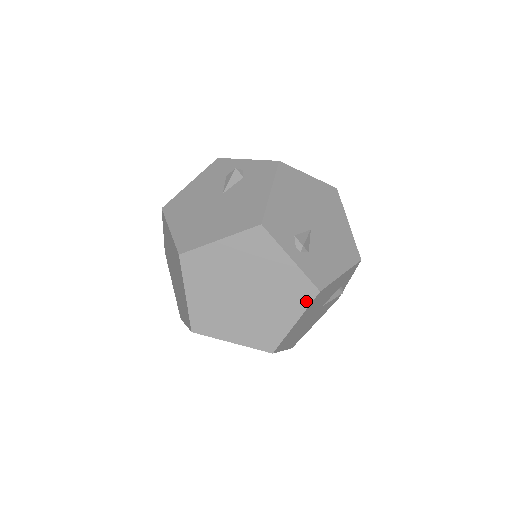
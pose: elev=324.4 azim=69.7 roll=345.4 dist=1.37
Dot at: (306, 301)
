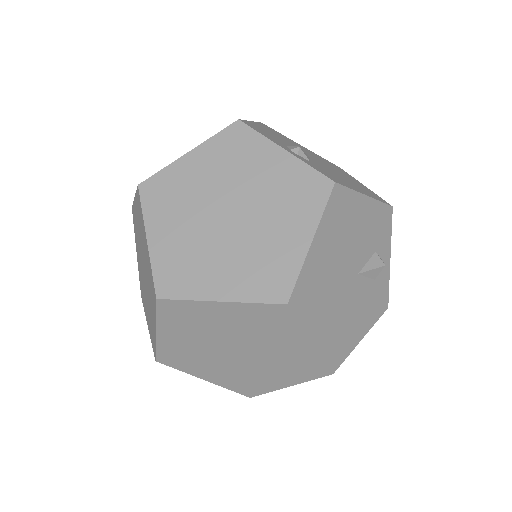
Dot at: (319, 202)
